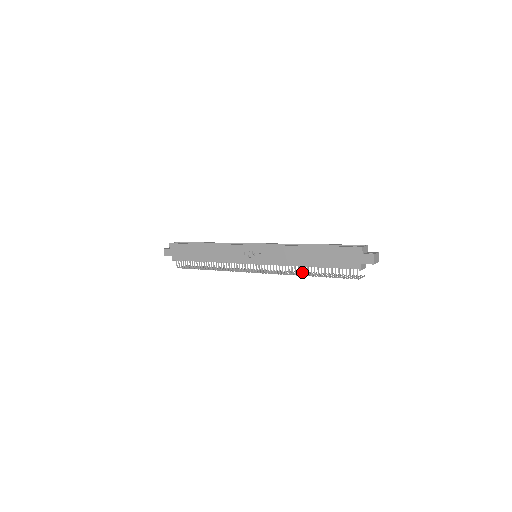
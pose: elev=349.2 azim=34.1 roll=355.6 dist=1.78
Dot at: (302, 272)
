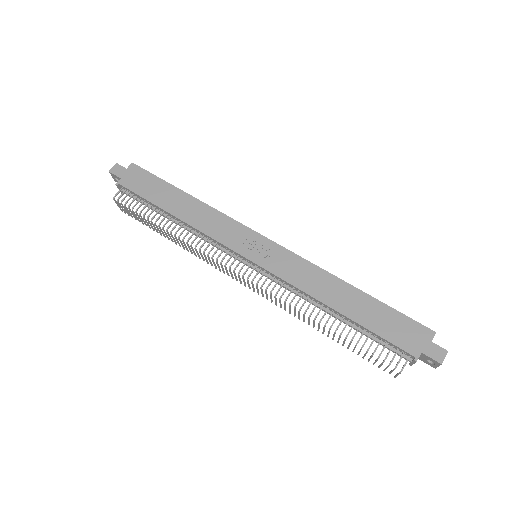
Dot at: occluded
